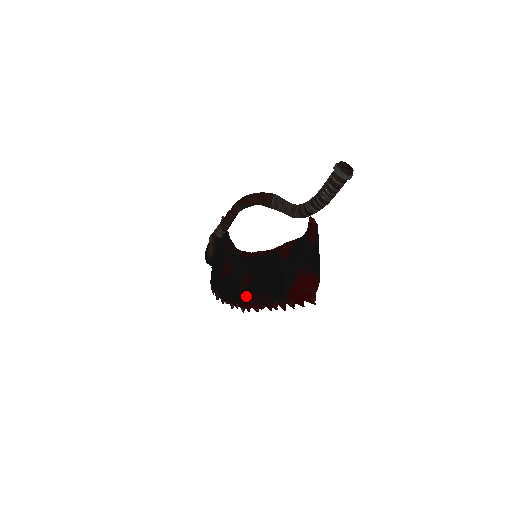
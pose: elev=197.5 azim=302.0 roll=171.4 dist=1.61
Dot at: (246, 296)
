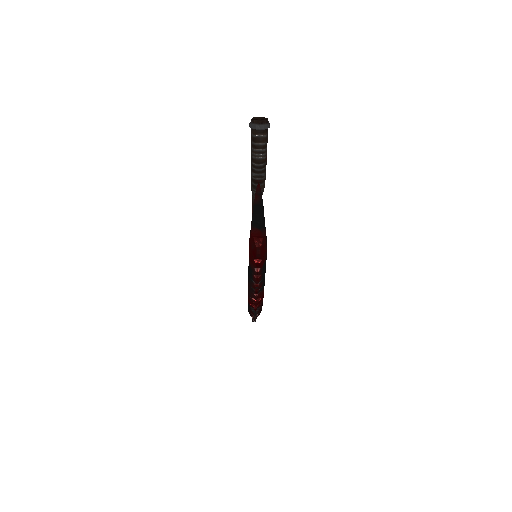
Dot at: occluded
